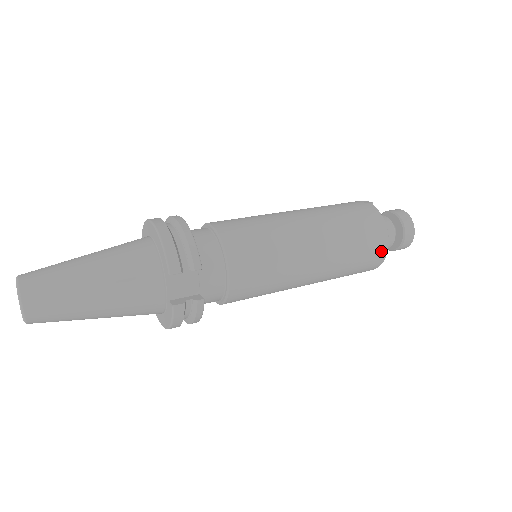
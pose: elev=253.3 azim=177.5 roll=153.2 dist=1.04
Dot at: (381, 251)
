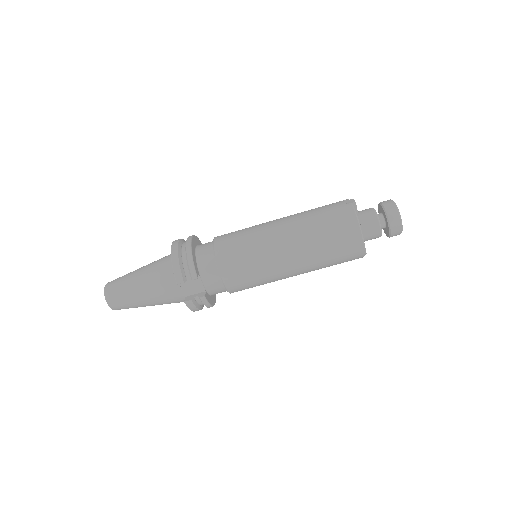
Dot at: (356, 247)
